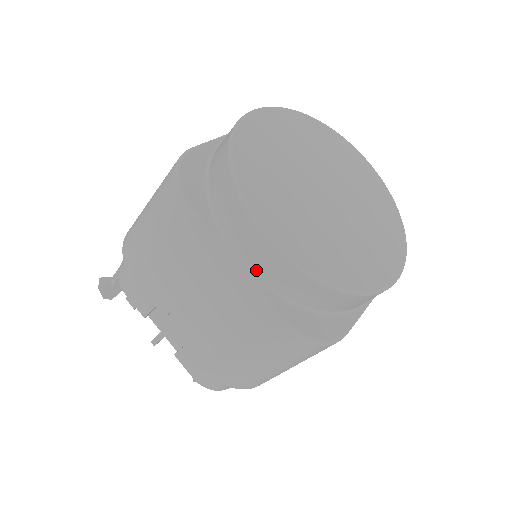
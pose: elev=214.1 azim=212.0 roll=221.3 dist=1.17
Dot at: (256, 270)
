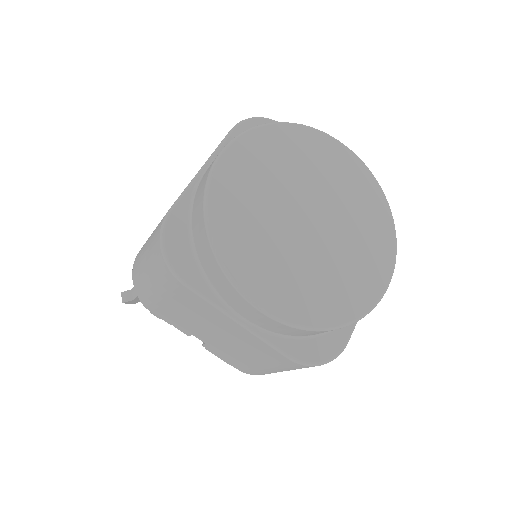
Dot at: (257, 324)
